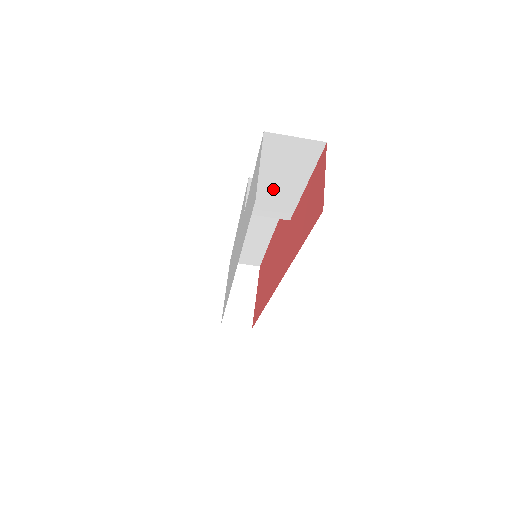
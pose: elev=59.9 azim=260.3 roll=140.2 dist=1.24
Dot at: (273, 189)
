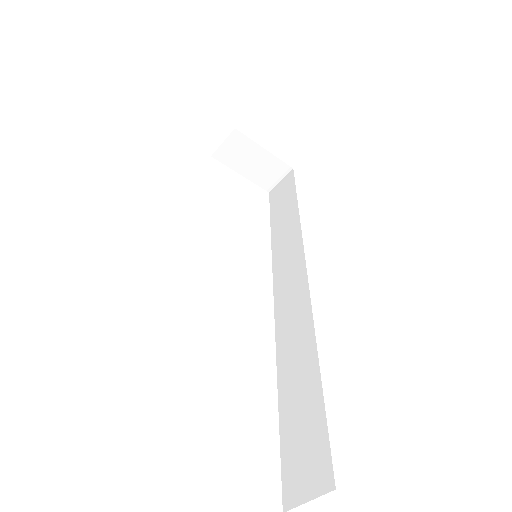
Dot at: occluded
